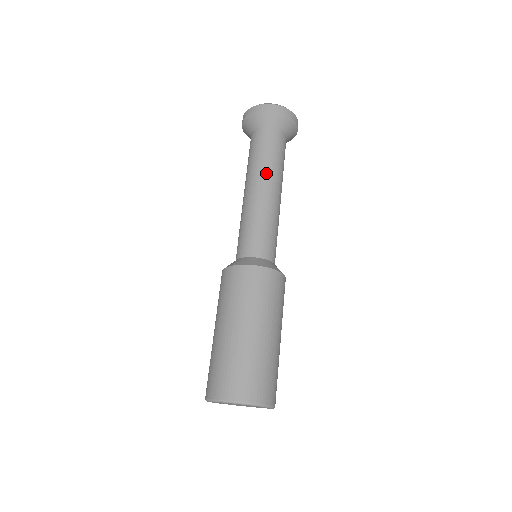
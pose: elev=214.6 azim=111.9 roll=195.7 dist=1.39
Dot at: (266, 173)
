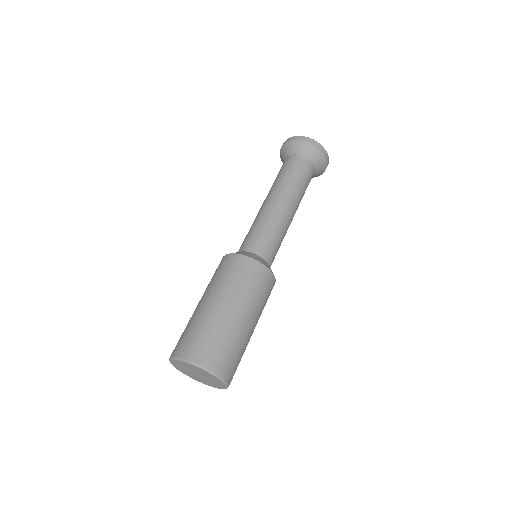
Dot at: (294, 195)
